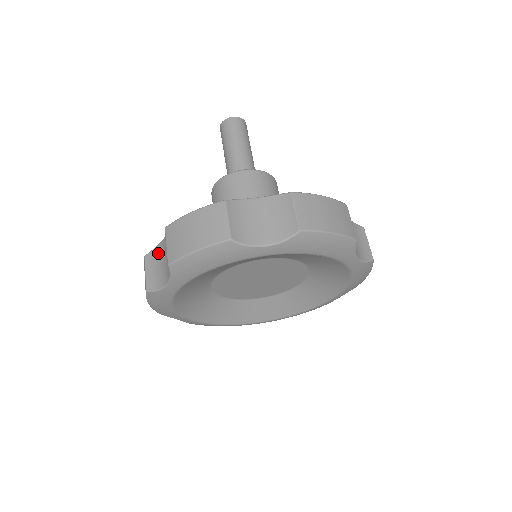
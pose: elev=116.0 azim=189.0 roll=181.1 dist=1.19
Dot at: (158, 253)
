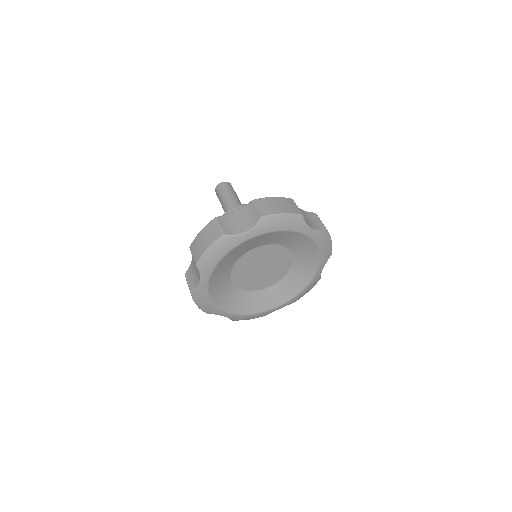
Dot at: (191, 268)
